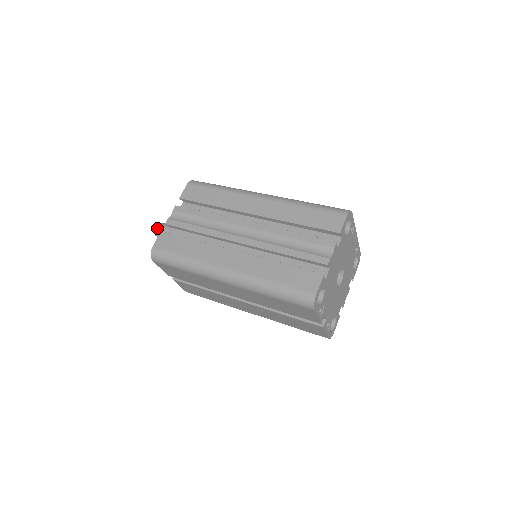
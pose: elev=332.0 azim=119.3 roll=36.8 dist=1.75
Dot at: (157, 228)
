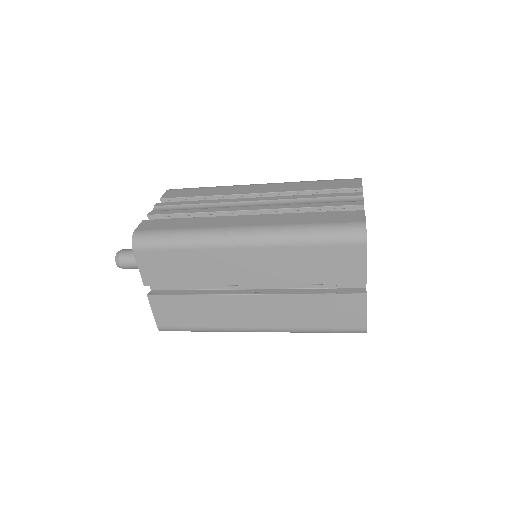
Dot at: (120, 252)
